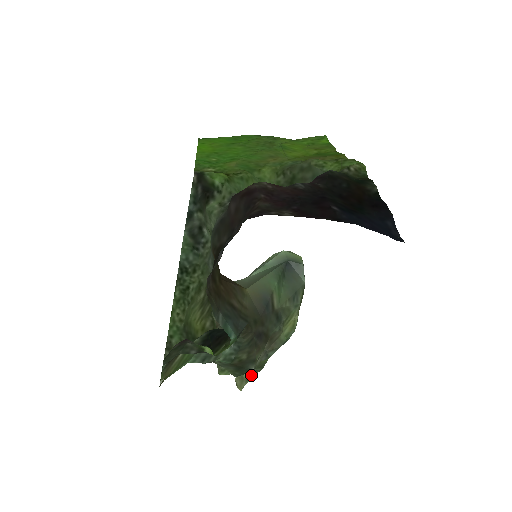
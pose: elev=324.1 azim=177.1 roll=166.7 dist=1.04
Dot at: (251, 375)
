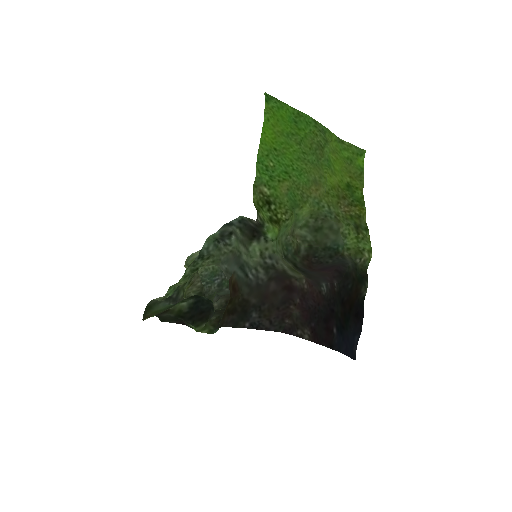
Dot at: occluded
